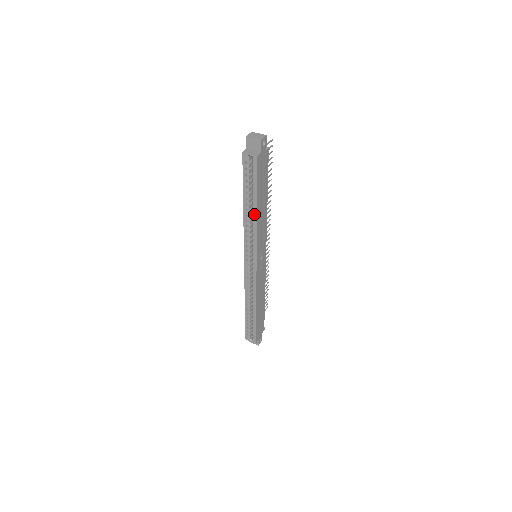
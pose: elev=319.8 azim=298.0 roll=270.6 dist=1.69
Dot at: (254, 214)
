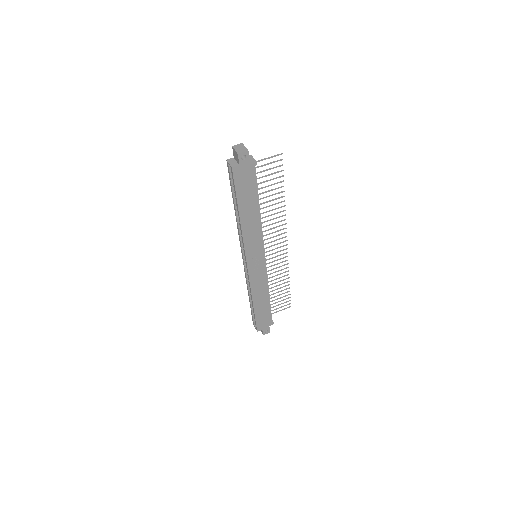
Dot at: (239, 218)
